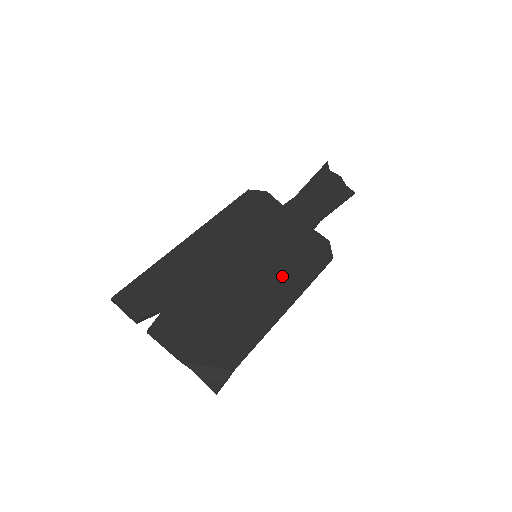
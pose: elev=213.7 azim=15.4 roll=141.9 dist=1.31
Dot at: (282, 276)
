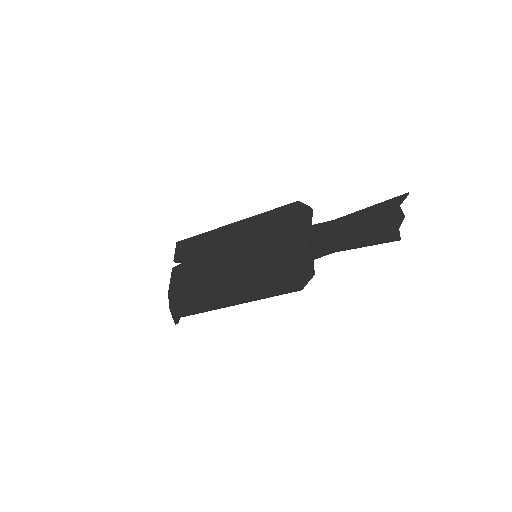
Dot at: (252, 279)
